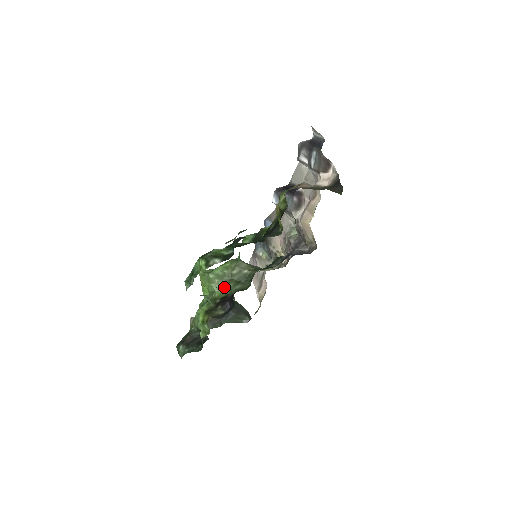
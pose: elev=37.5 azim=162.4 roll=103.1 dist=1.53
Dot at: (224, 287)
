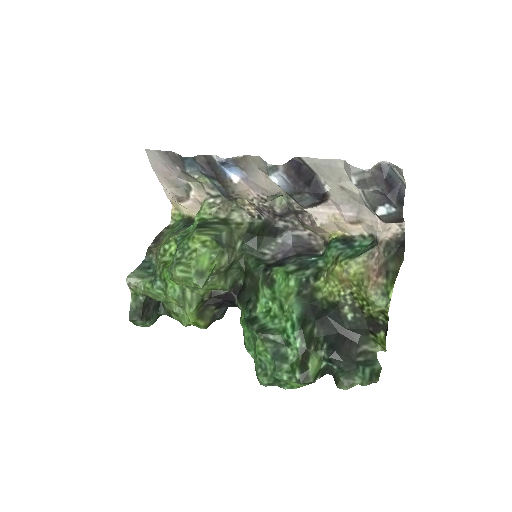
Dot at: (212, 285)
